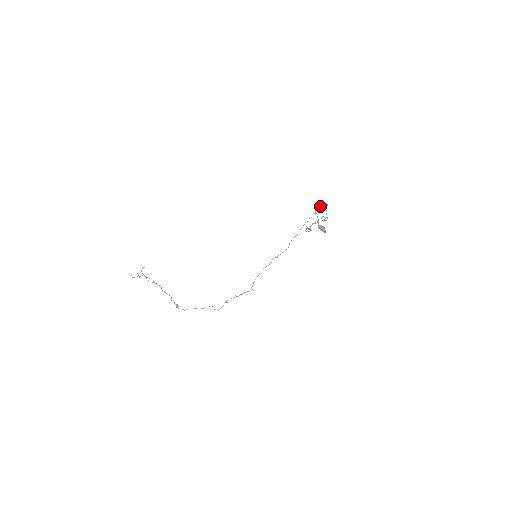
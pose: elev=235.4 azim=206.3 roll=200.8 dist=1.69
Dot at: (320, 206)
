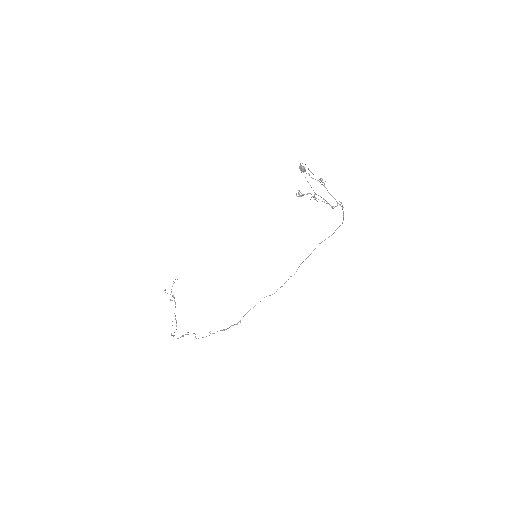
Dot at: (328, 192)
